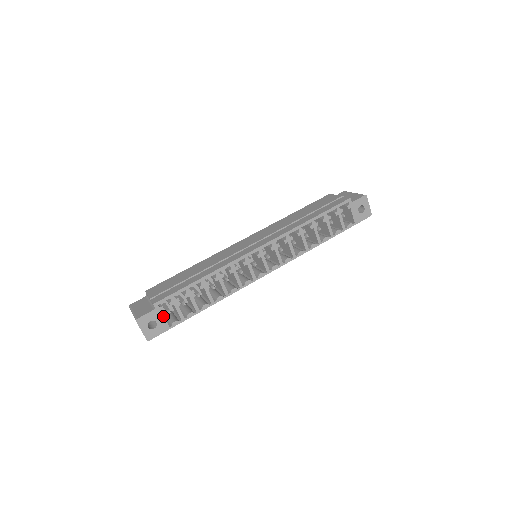
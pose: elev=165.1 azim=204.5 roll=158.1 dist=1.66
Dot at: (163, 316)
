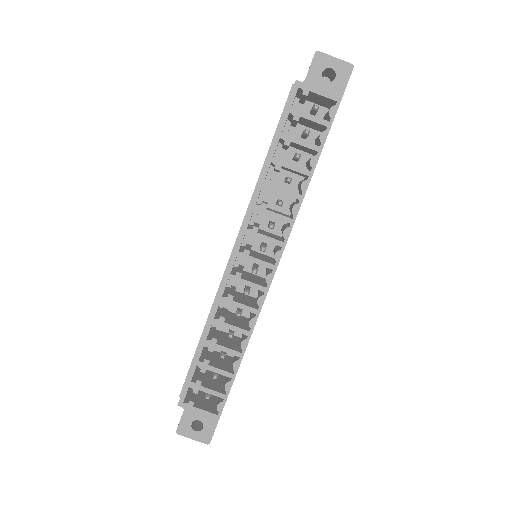
Dot at: (200, 409)
